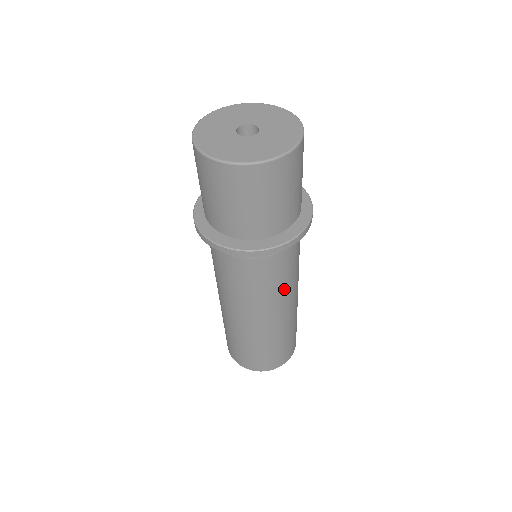
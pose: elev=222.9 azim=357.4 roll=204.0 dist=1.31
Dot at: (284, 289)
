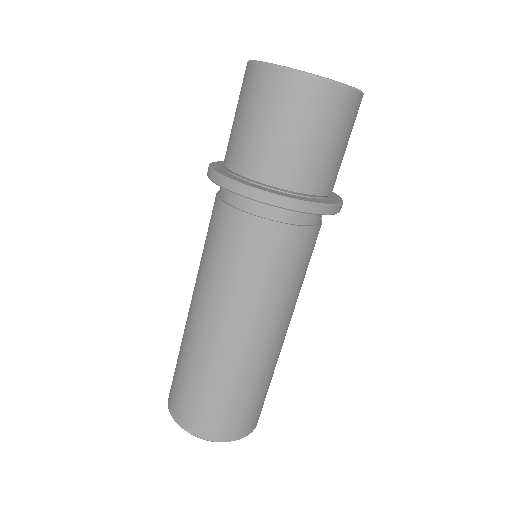
Dot at: occluded
